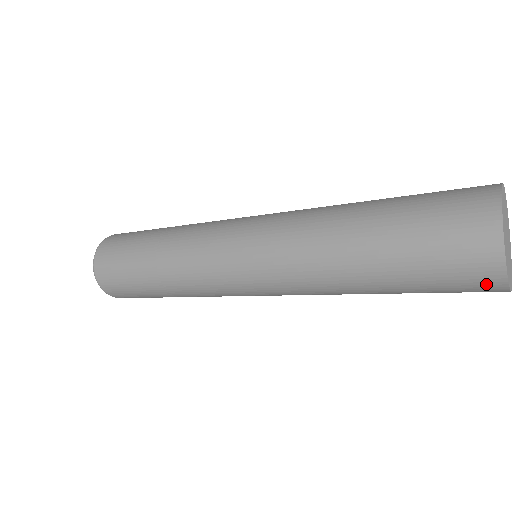
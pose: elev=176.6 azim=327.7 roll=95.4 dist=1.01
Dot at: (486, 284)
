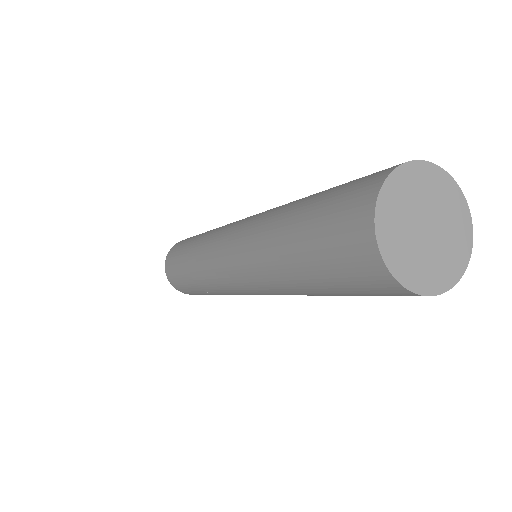
Dot at: (371, 270)
